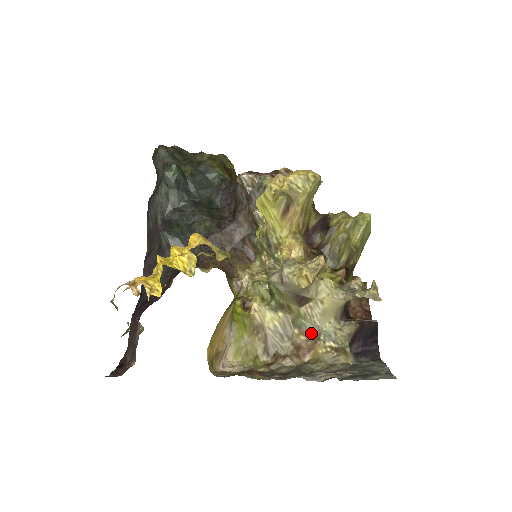
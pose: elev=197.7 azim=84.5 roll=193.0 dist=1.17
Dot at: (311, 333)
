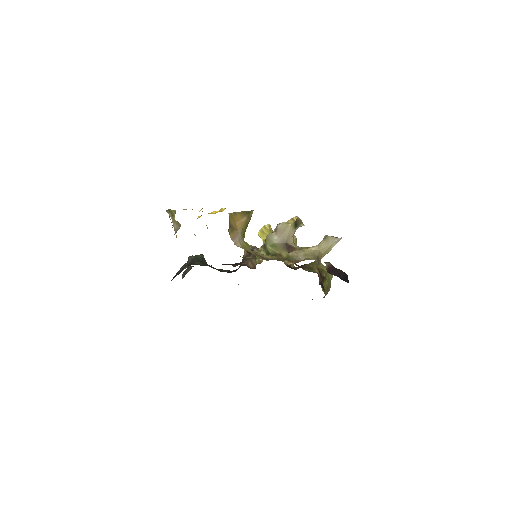
Dot at: occluded
